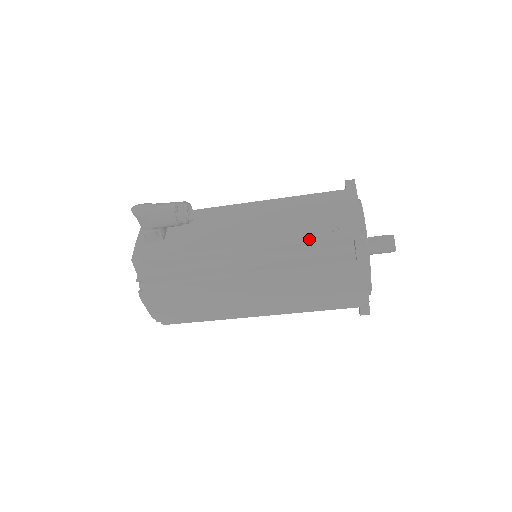
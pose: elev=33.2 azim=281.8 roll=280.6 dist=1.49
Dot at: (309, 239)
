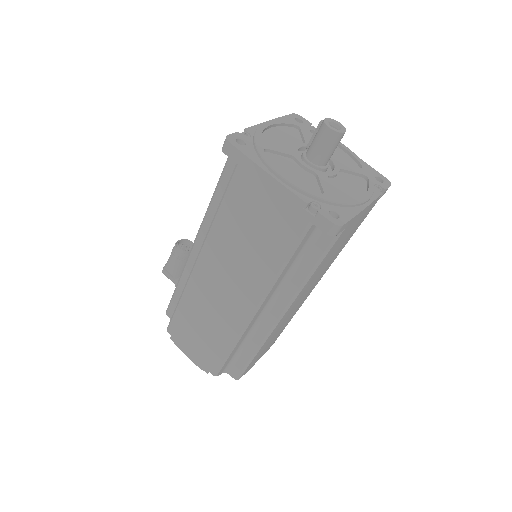
Dot at: (217, 184)
